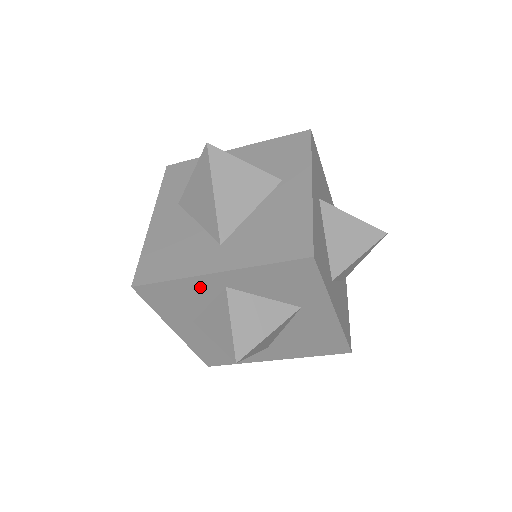
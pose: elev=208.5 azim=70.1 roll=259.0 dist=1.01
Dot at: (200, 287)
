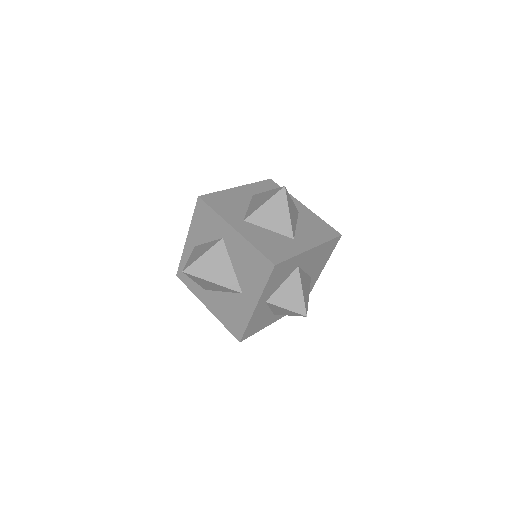
Dot at: (258, 313)
